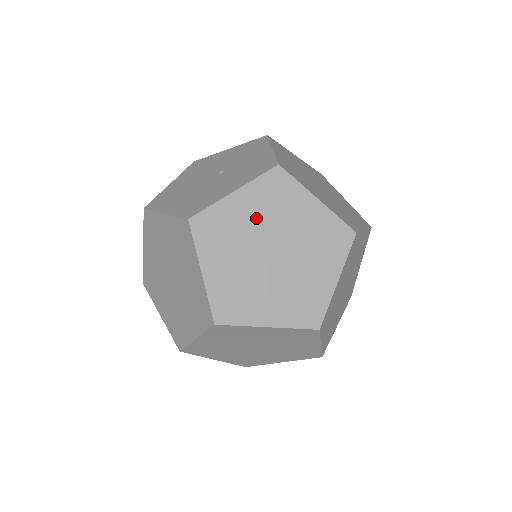
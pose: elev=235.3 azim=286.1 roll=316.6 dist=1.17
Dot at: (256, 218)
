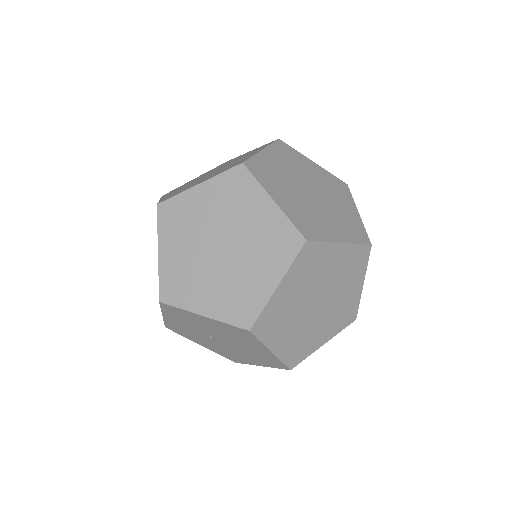
Dot at: (316, 177)
